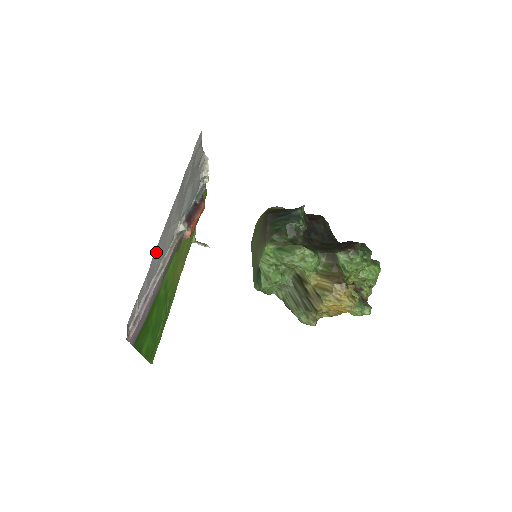
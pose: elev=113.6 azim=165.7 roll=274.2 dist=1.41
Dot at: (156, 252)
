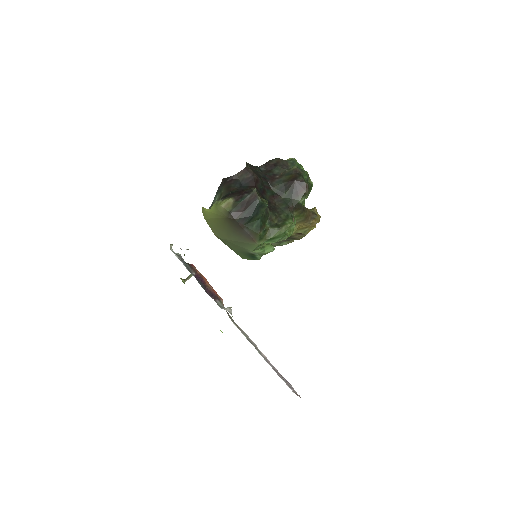
Dot at: occluded
